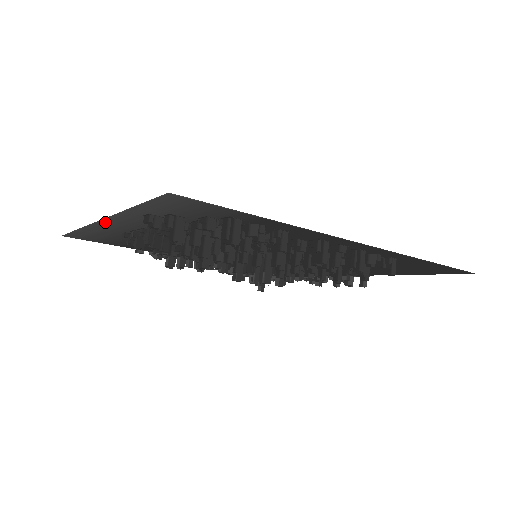
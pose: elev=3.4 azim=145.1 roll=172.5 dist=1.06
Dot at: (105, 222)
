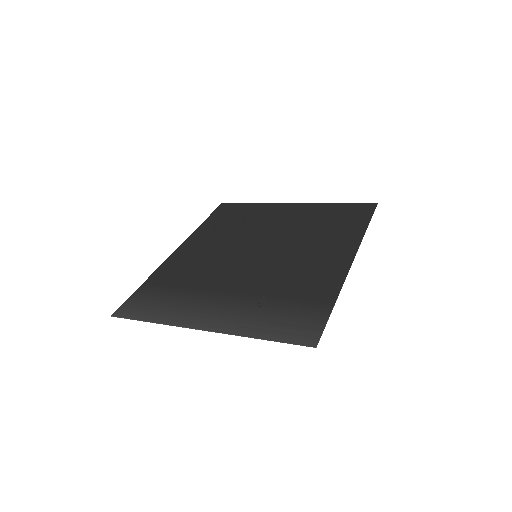
Dot at: (204, 328)
